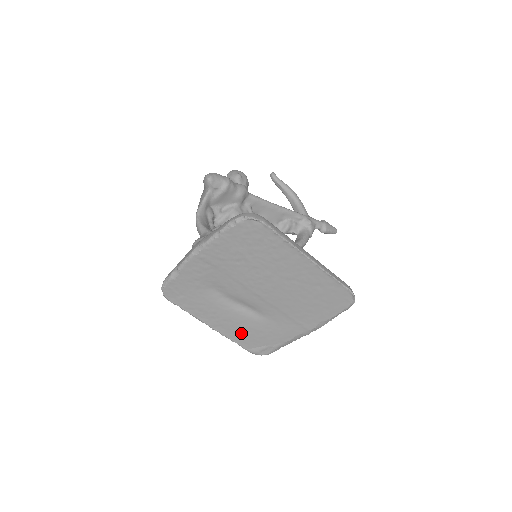
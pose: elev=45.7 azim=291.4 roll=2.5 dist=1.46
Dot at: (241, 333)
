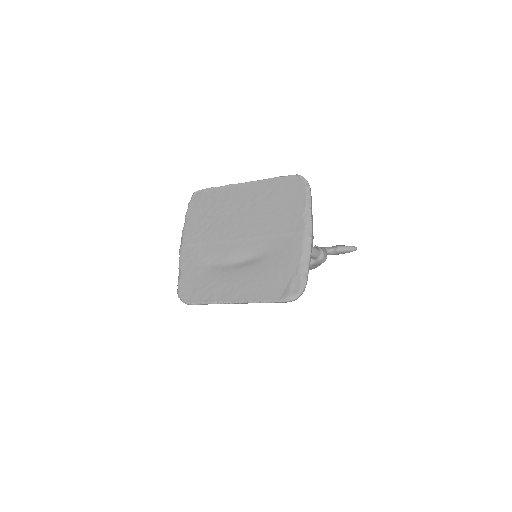
Dot at: (260, 286)
